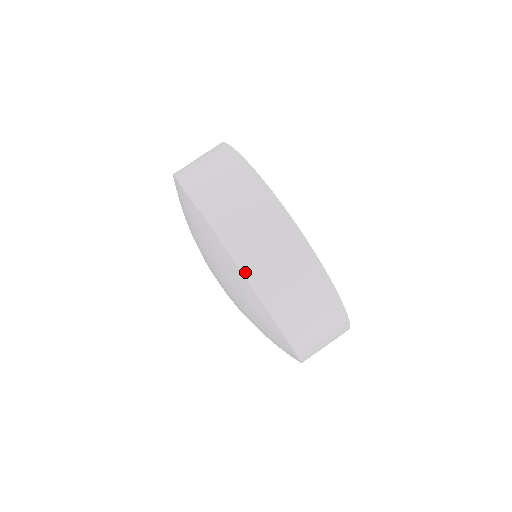
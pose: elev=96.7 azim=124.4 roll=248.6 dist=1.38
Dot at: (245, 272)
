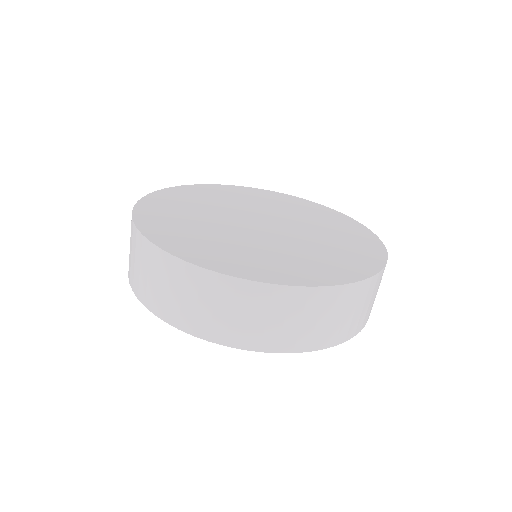
Dot at: (203, 336)
